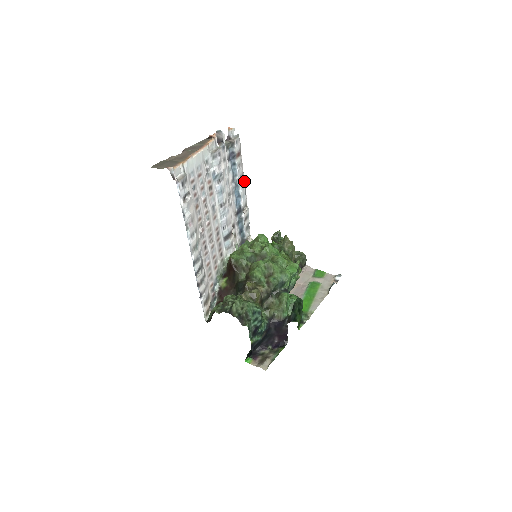
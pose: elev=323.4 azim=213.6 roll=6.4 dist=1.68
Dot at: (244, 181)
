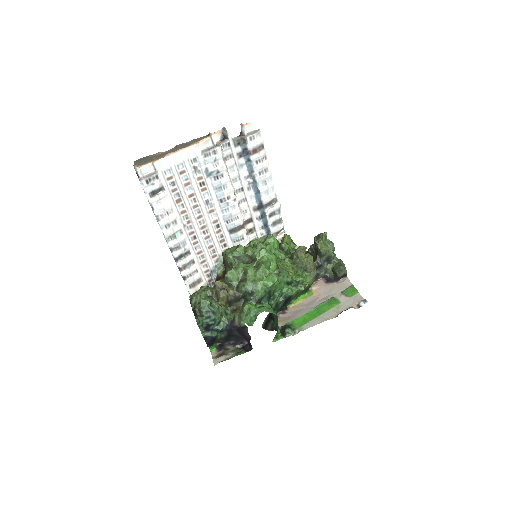
Dot at: (270, 177)
